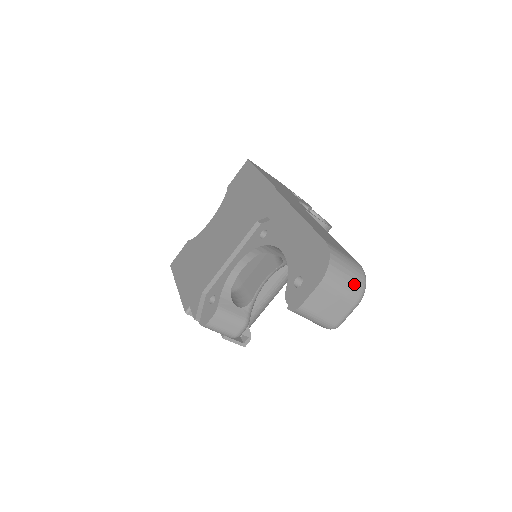
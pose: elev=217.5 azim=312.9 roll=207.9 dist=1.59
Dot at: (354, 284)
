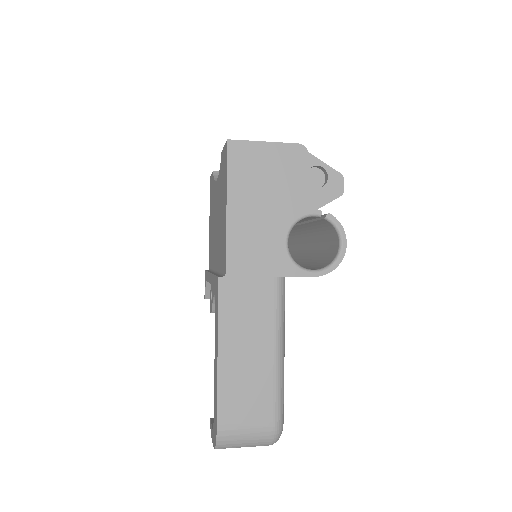
Dot at: occluded
